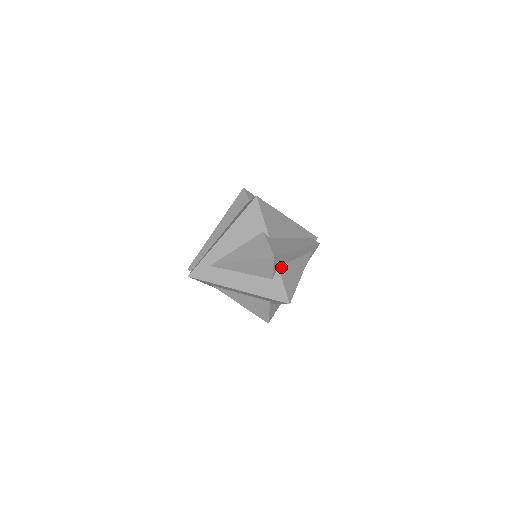
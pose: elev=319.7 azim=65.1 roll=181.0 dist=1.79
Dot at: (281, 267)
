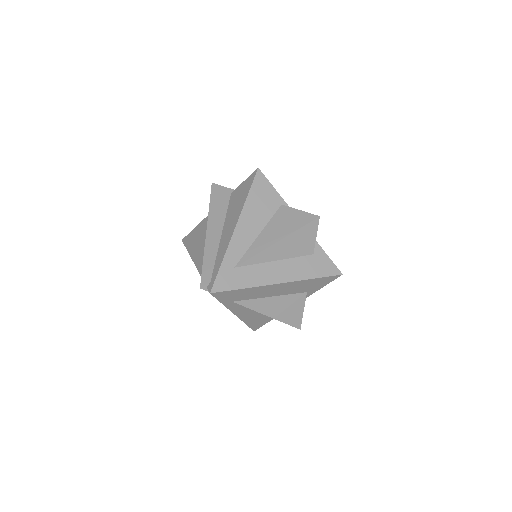
Dot at: occluded
